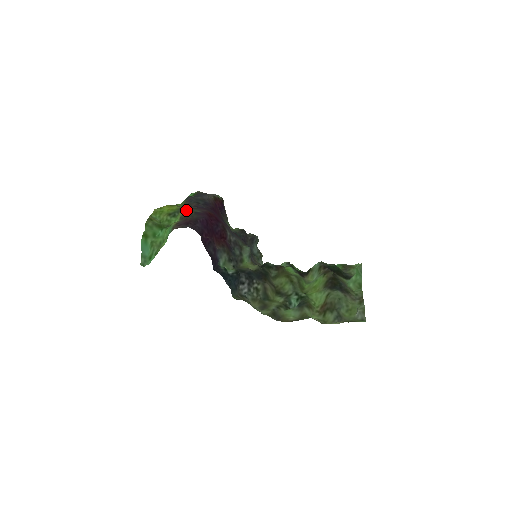
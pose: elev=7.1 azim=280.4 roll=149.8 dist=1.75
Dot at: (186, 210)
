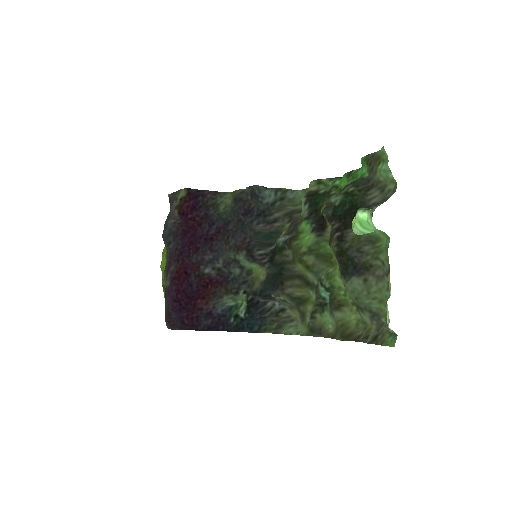
Dot at: occluded
